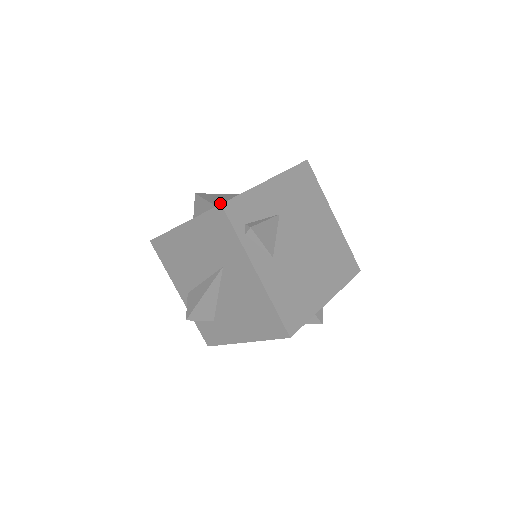
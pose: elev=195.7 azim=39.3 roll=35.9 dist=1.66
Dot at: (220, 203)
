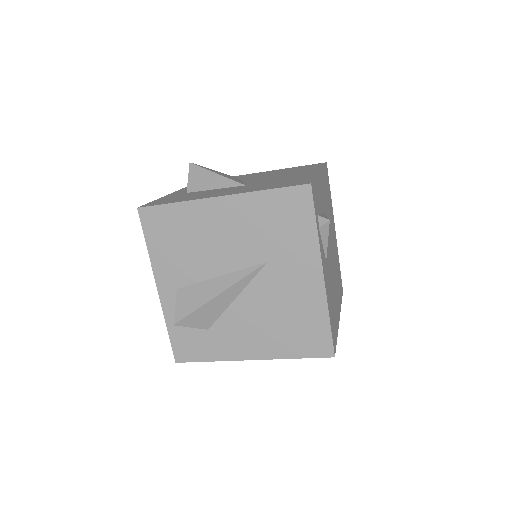
Dot at: (243, 183)
